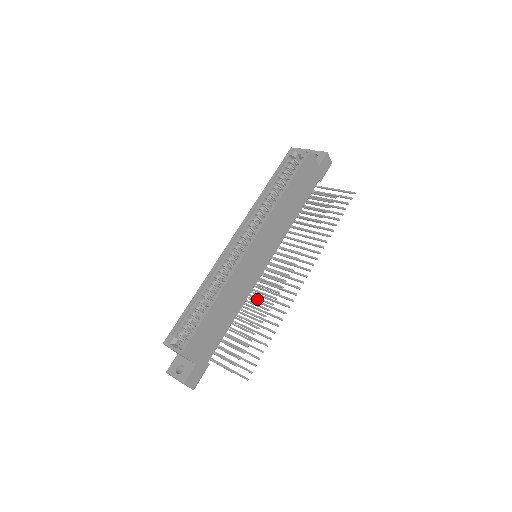
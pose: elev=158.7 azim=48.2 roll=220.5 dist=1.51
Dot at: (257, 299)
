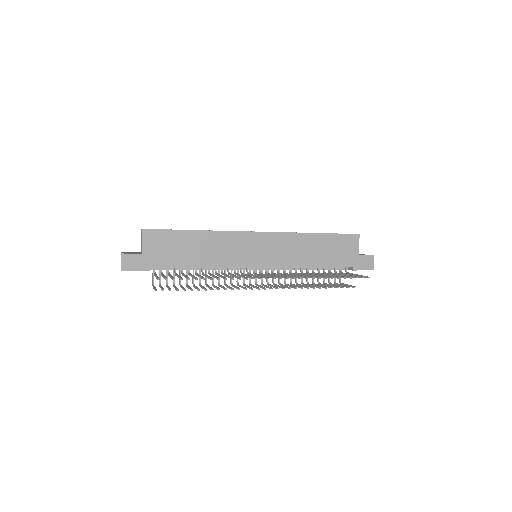
Dot at: (228, 287)
